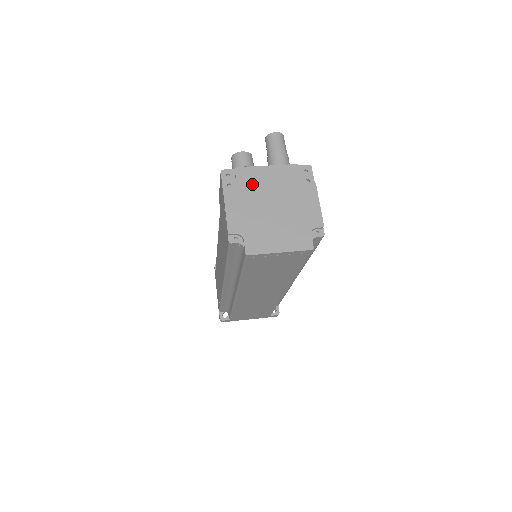
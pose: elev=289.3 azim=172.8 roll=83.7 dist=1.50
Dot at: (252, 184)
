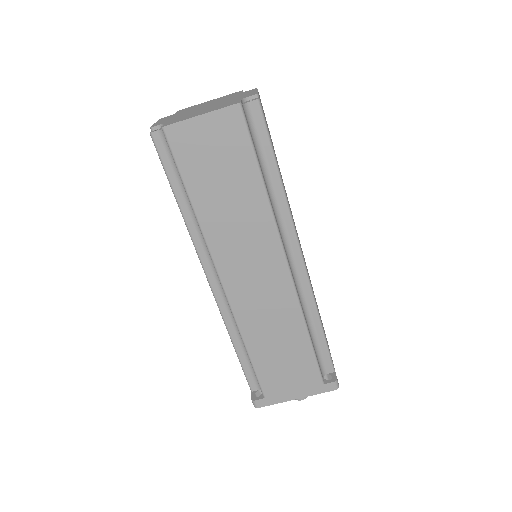
Dot at: (190, 109)
